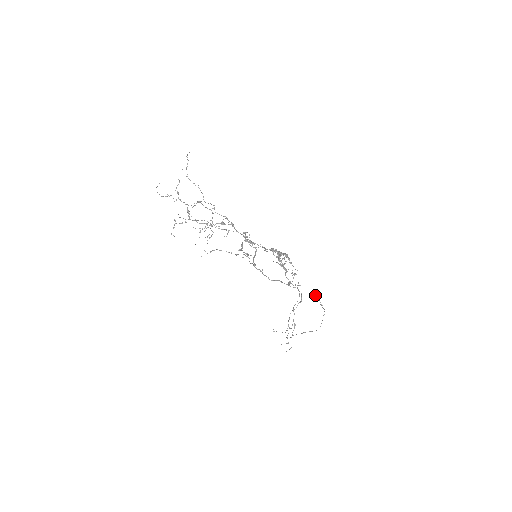
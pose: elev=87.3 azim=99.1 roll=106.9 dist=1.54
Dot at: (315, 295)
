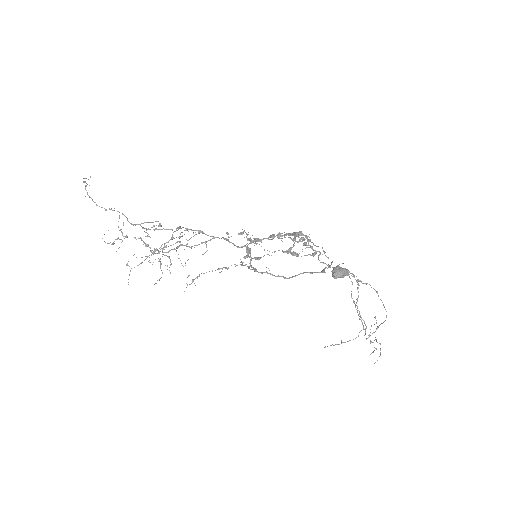
Dot at: (335, 272)
